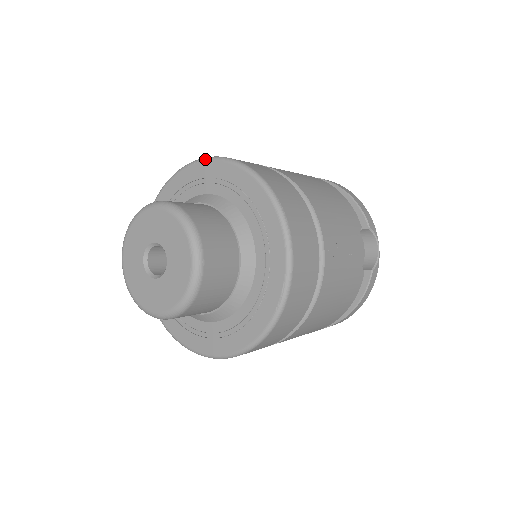
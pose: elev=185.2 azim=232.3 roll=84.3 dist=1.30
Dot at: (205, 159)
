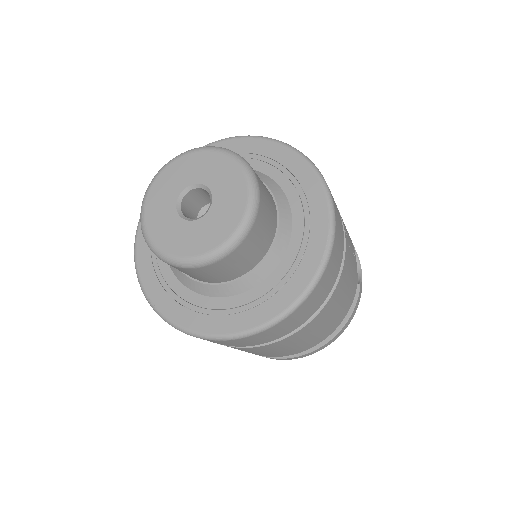
Dot at: (226, 138)
